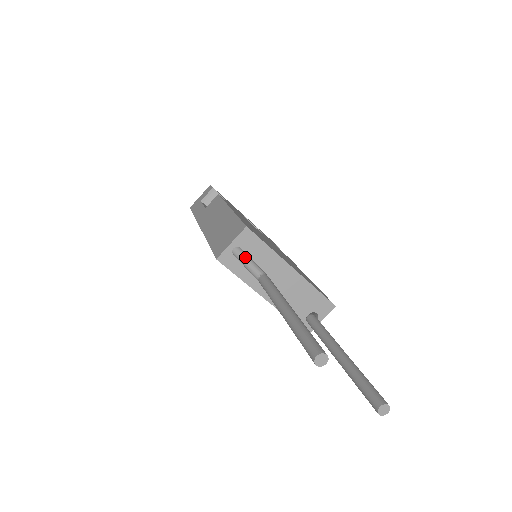
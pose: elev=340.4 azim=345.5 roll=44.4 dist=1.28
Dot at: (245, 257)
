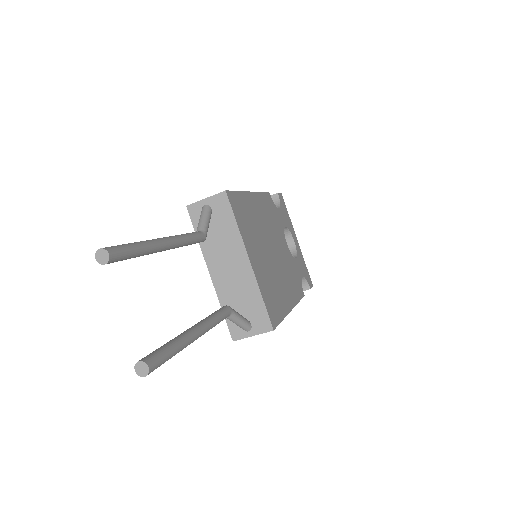
Dot at: (205, 214)
